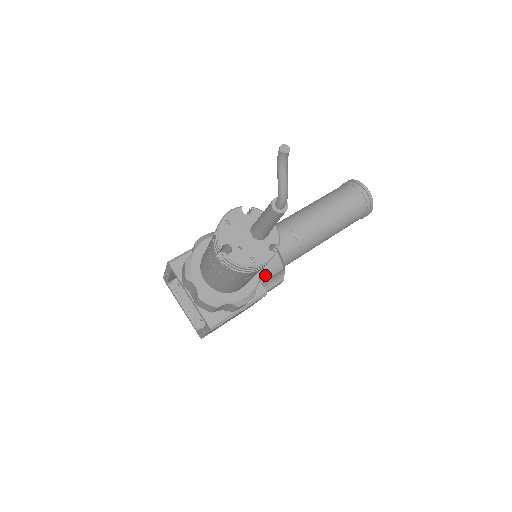
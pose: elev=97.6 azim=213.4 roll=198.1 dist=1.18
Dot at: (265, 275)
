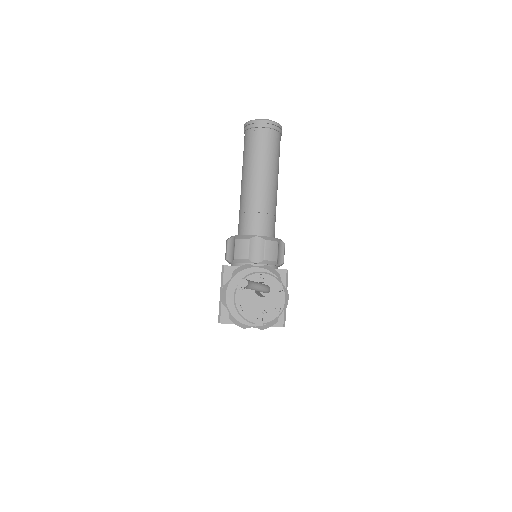
Dot at: (274, 260)
